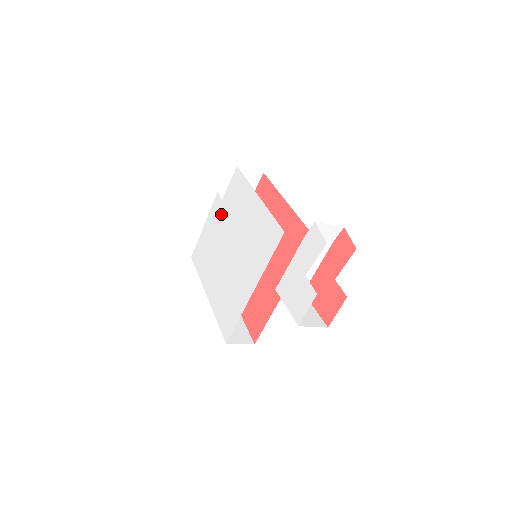
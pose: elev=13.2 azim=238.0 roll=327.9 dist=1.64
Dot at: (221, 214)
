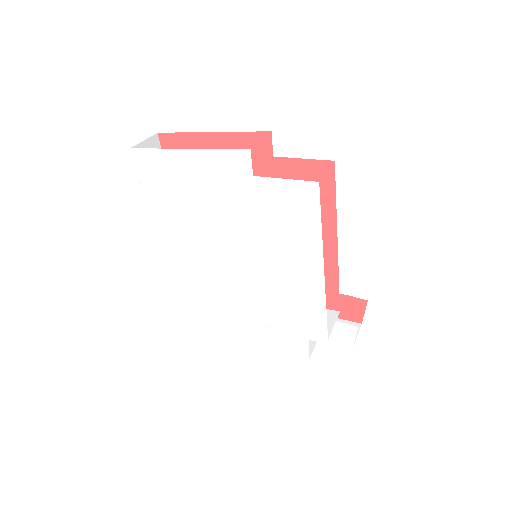
Dot at: (239, 192)
